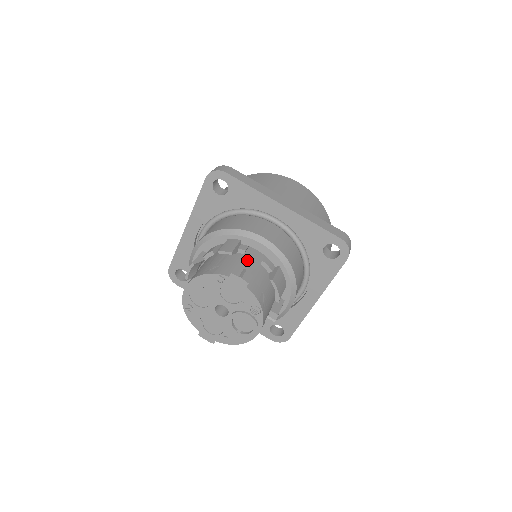
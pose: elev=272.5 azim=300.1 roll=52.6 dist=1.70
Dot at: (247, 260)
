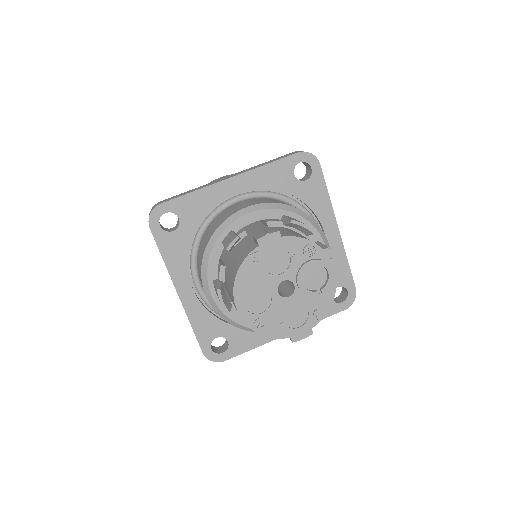
Dot at: (255, 233)
